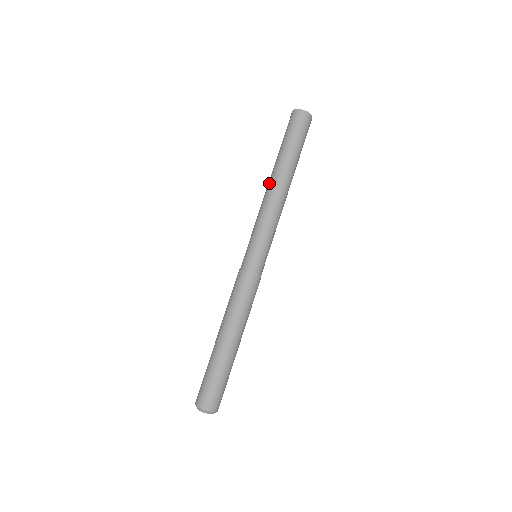
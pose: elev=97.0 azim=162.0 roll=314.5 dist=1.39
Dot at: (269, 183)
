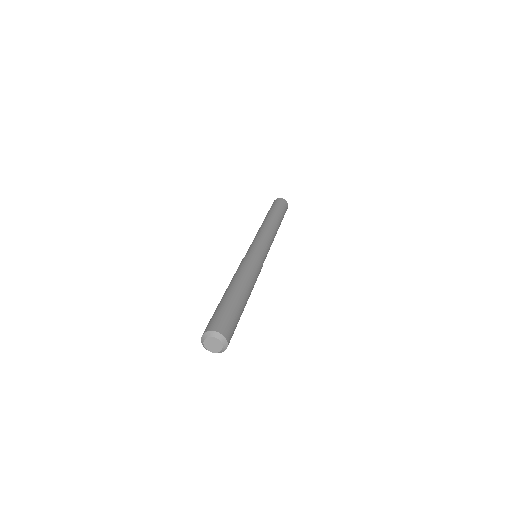
Dot at: occluded
